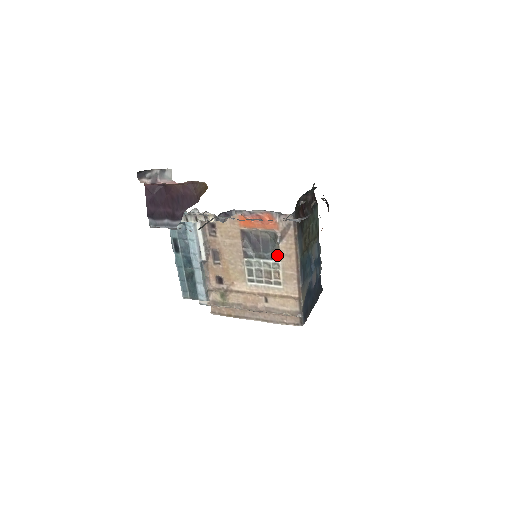
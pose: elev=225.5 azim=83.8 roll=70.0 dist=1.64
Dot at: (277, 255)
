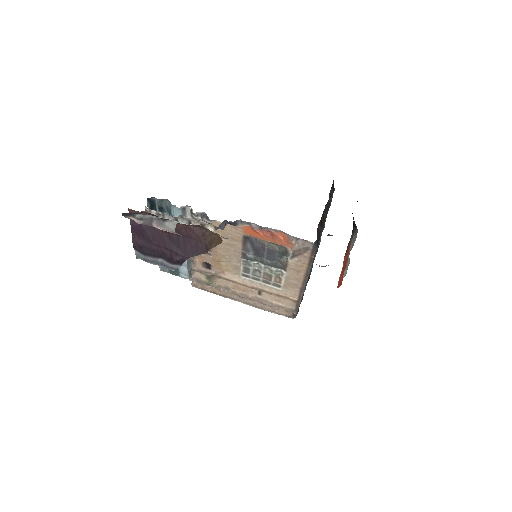
Dot at: (283, 266)
